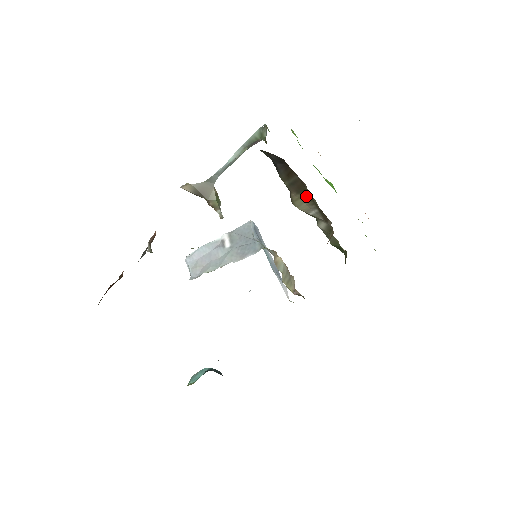
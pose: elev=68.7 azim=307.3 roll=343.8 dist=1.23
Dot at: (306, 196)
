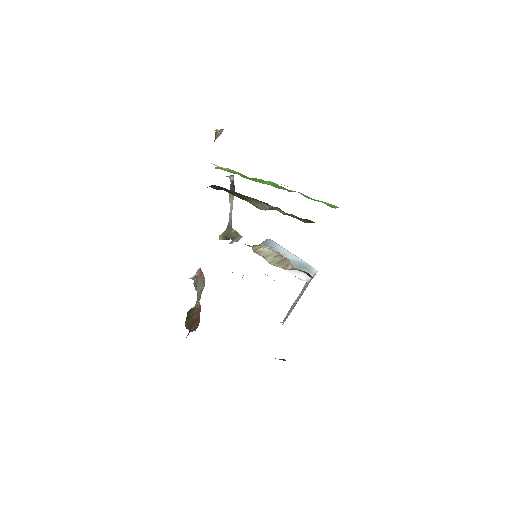
Dot at: (248, 198)
